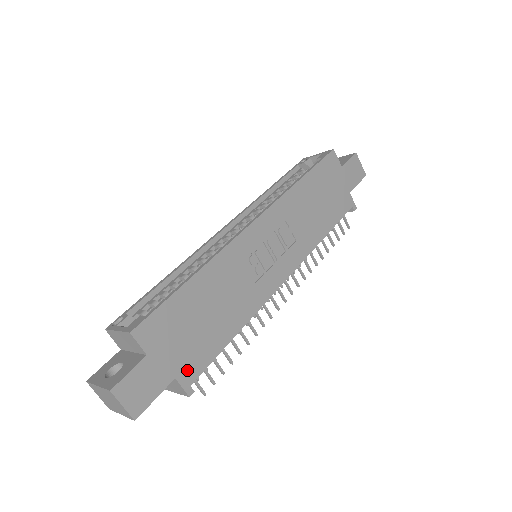
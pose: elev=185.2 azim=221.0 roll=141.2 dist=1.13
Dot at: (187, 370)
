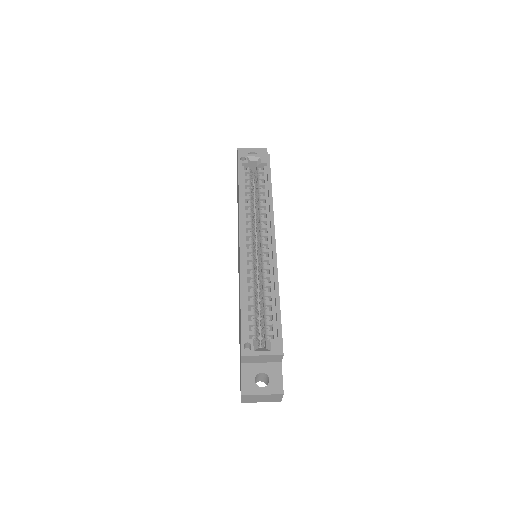
Dot at: occluded
